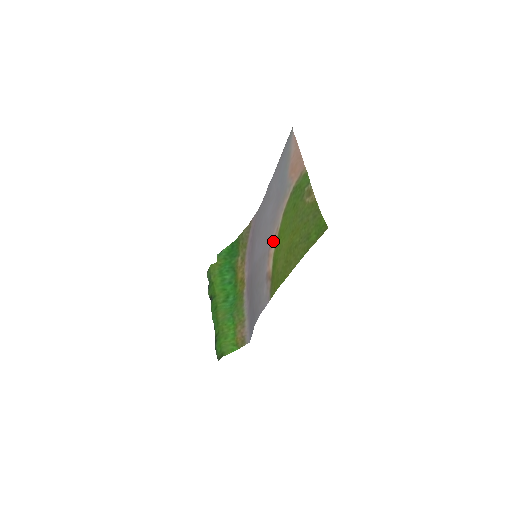
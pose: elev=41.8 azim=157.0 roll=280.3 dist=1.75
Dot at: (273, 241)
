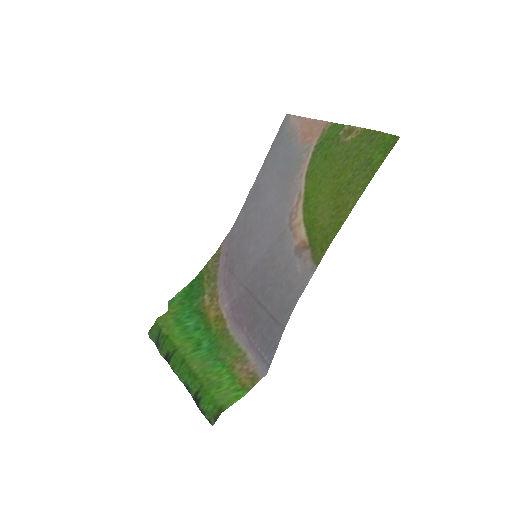
Dot at: (296, 210)
